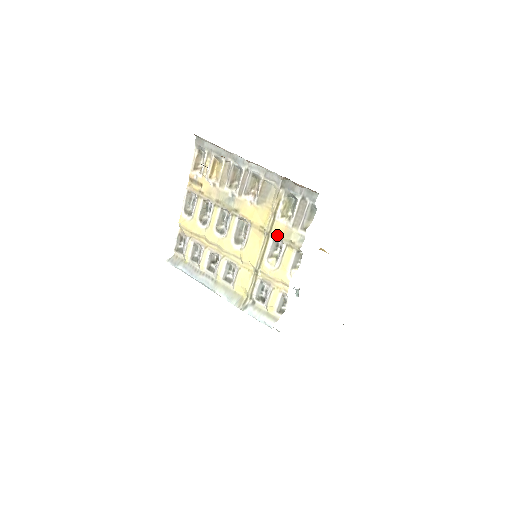
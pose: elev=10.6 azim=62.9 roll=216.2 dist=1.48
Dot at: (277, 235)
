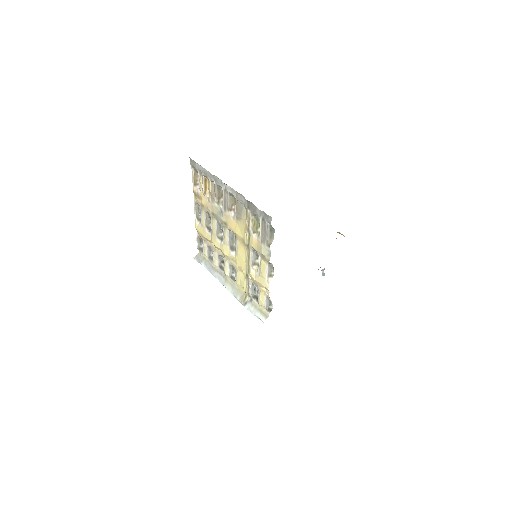
Dot at: (253, 248)
